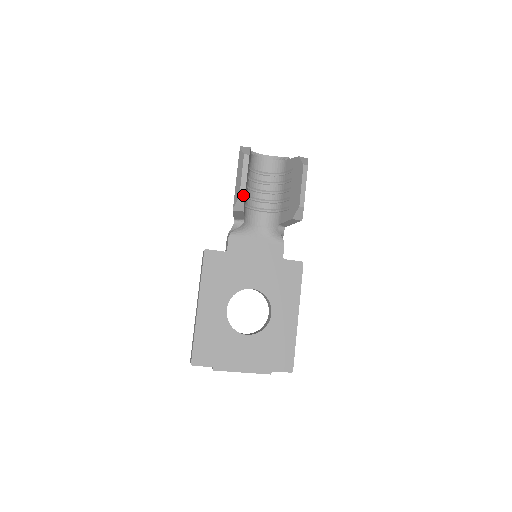
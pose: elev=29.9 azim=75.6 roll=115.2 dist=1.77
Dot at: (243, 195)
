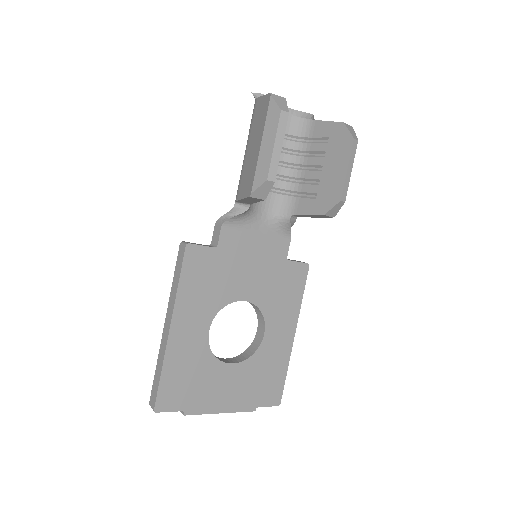
Dot at: (273, 177)
